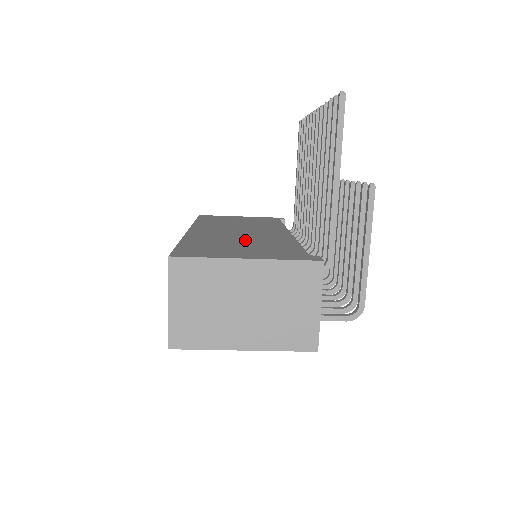
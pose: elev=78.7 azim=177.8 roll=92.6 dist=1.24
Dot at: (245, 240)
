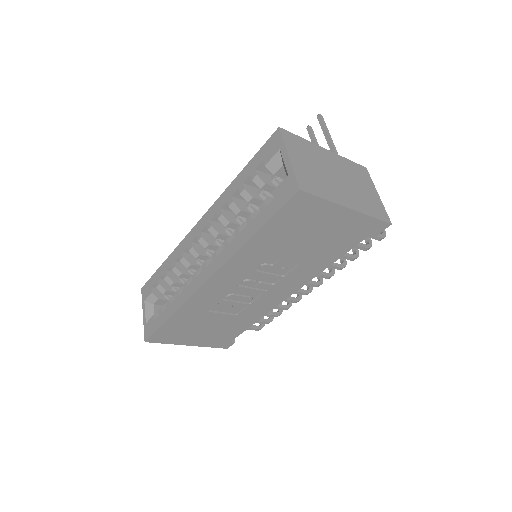
Dot at: occluded
